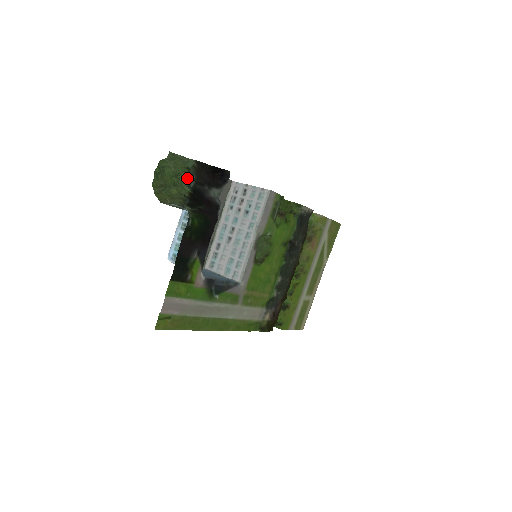
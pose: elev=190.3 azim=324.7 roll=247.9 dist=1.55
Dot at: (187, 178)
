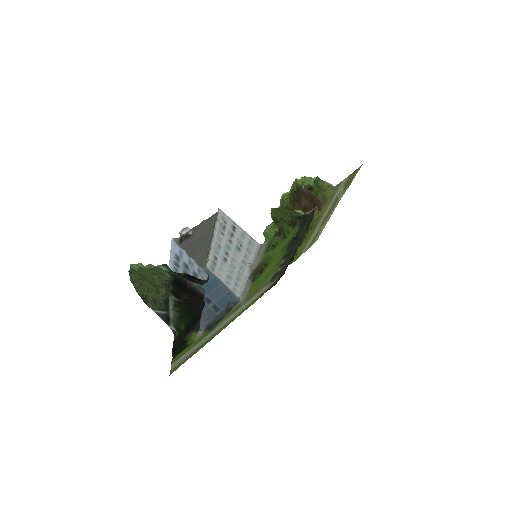
Dot at: (165, 264)
